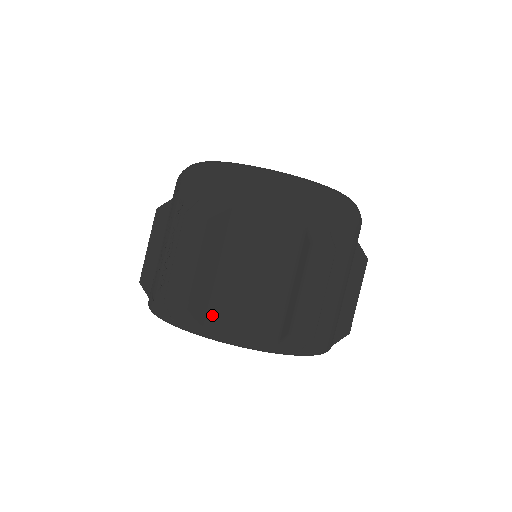
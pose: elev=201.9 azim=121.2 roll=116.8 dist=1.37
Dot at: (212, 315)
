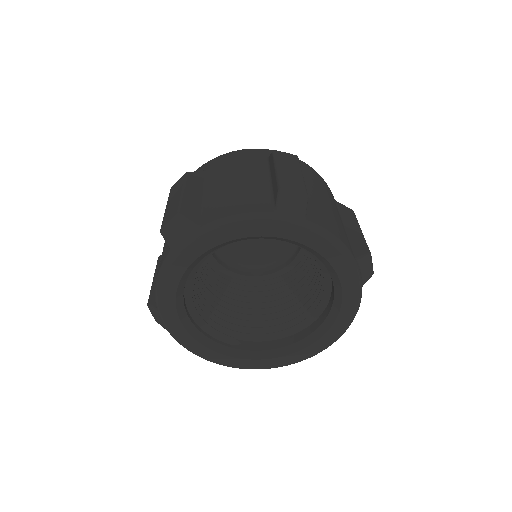
Dot at: (205, 215)
